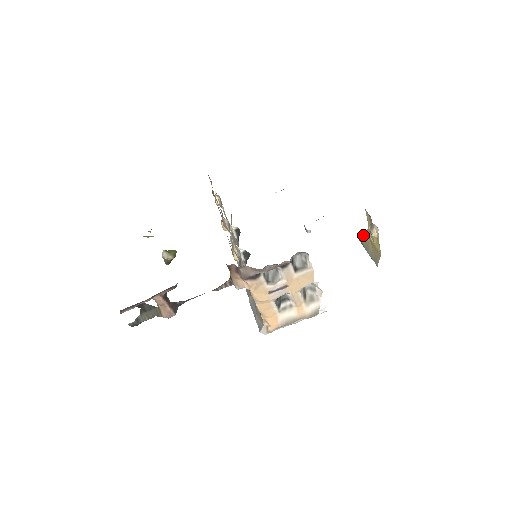
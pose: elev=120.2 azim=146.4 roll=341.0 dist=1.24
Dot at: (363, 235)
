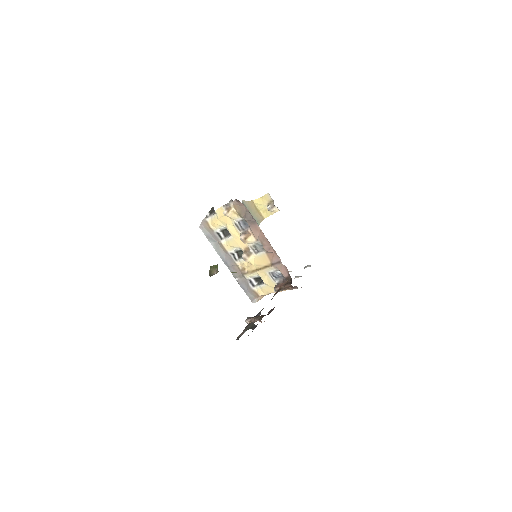
Dot at: occluded
